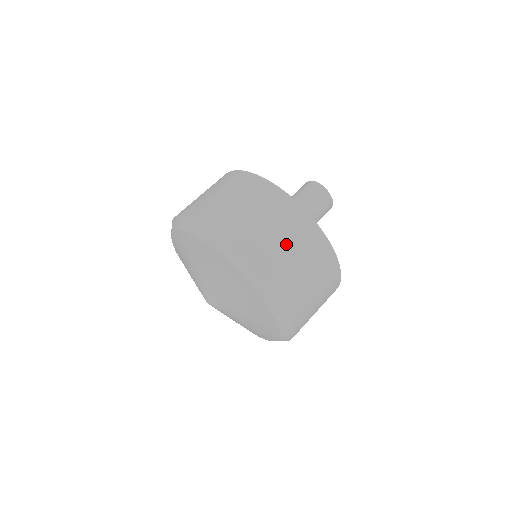
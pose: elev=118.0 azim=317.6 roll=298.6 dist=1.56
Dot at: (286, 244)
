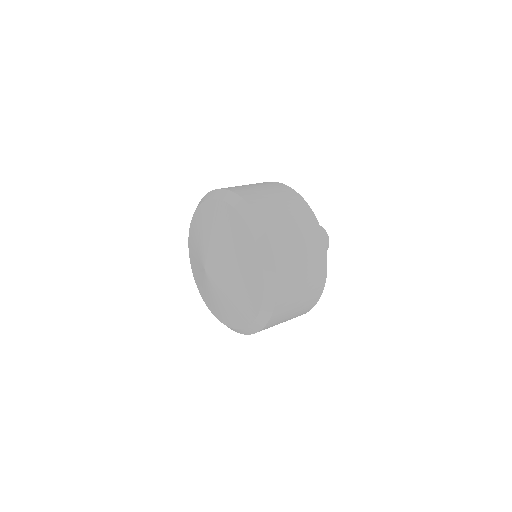
Dot at: (265, 191)
